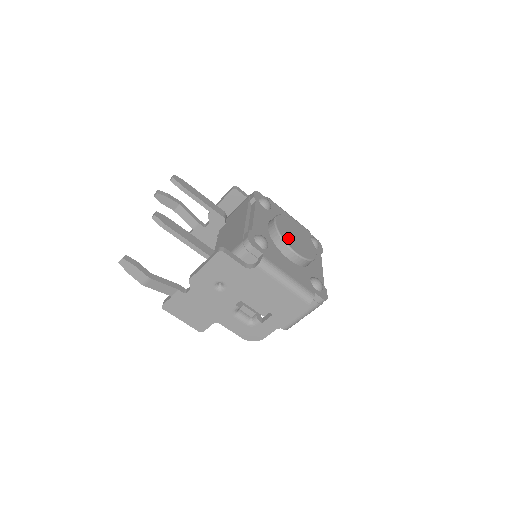
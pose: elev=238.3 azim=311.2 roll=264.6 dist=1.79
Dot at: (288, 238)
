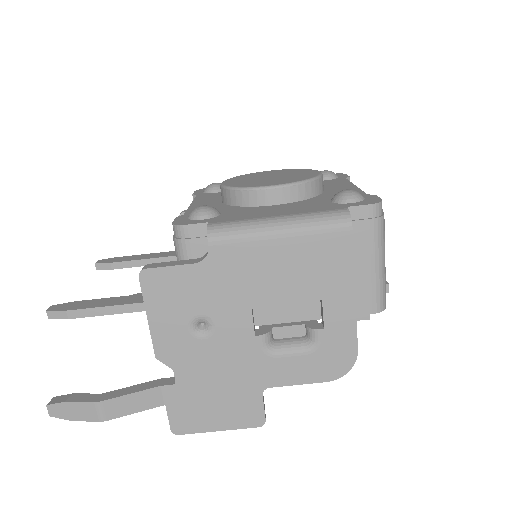
Dot at: (250, 184)
